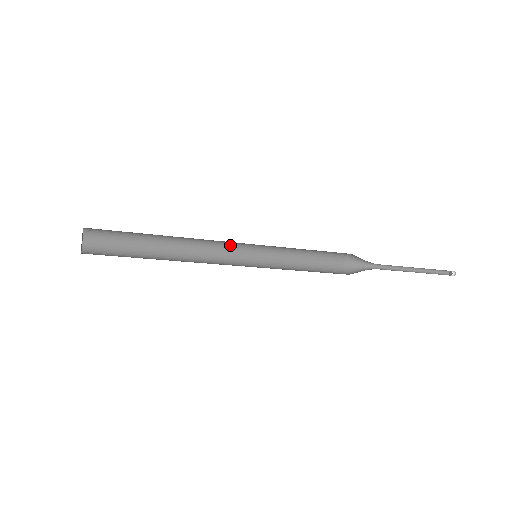
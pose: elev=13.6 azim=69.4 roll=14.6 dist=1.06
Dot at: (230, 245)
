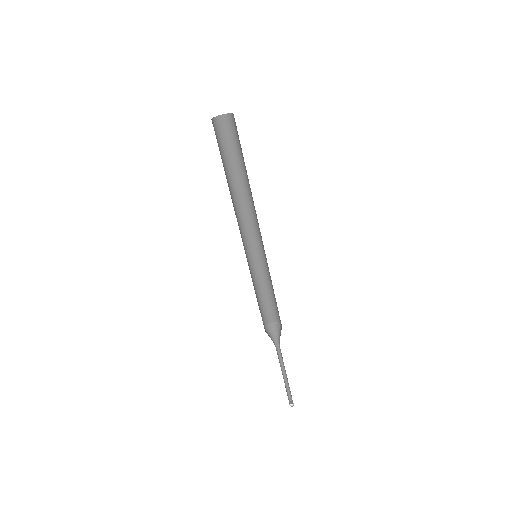
Dot at: (244, 235)
